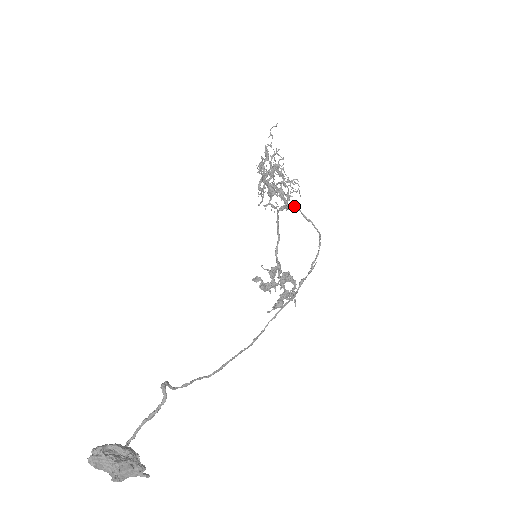
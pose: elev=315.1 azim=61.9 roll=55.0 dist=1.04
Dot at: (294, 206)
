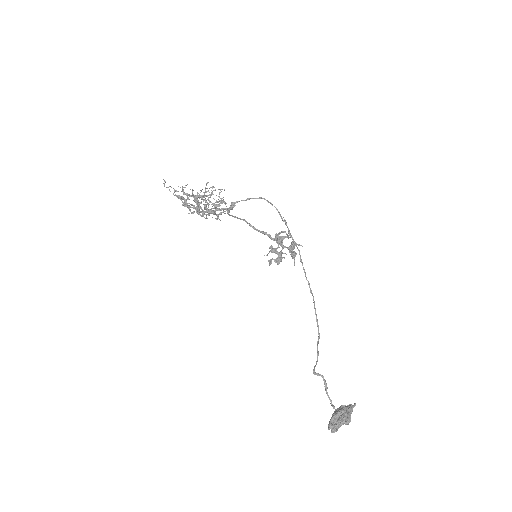
Dot at: (233, 204)
